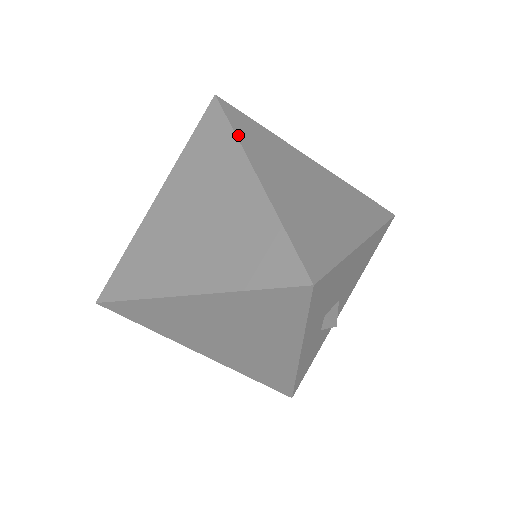
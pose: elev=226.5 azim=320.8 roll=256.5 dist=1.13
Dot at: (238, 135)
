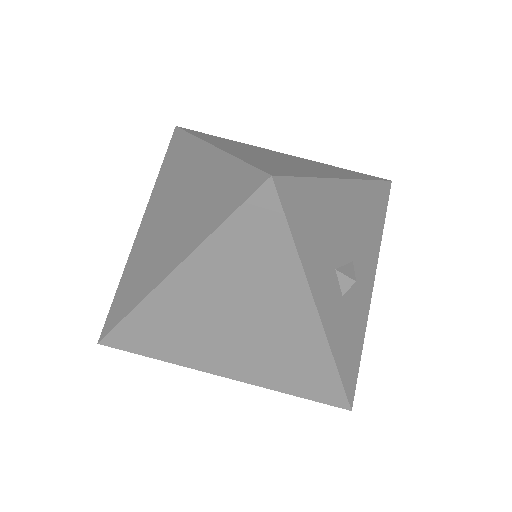
Dot at: (196, 135)
